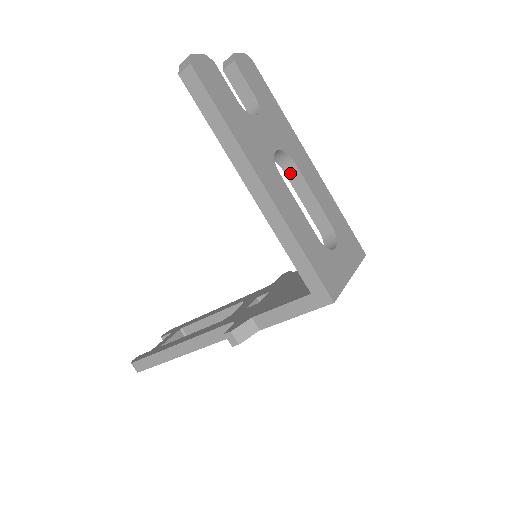
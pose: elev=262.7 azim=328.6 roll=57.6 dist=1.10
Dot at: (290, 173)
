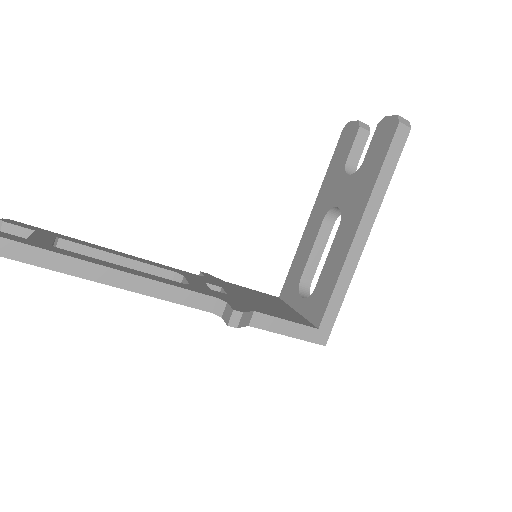
Dot at: (325, 226)
